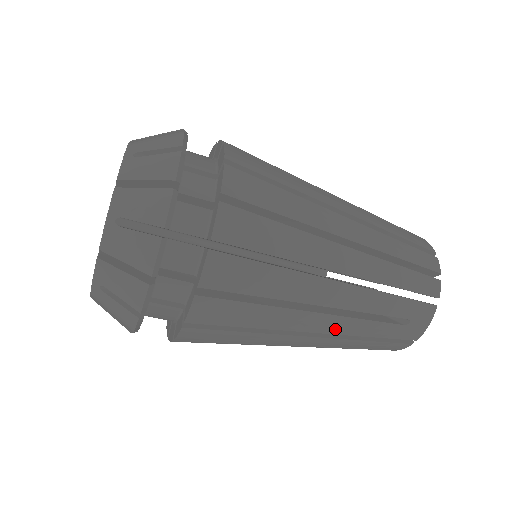
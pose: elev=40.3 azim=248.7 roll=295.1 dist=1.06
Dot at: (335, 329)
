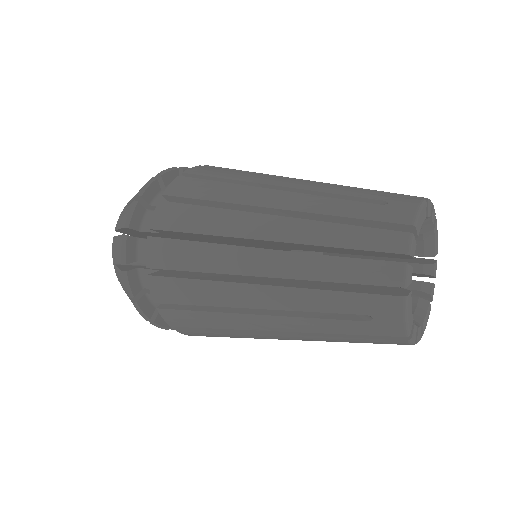
Dot at: (290, 328)
